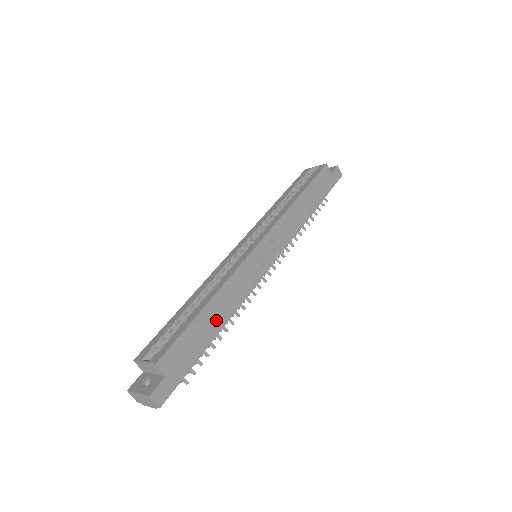
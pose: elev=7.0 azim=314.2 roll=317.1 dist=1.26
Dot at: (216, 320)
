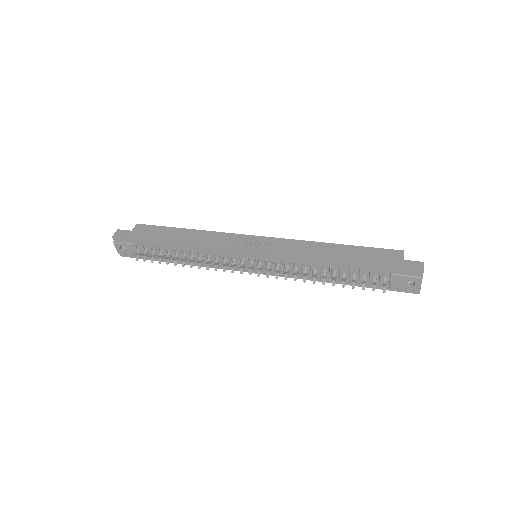
Dot at: (179, 238)
